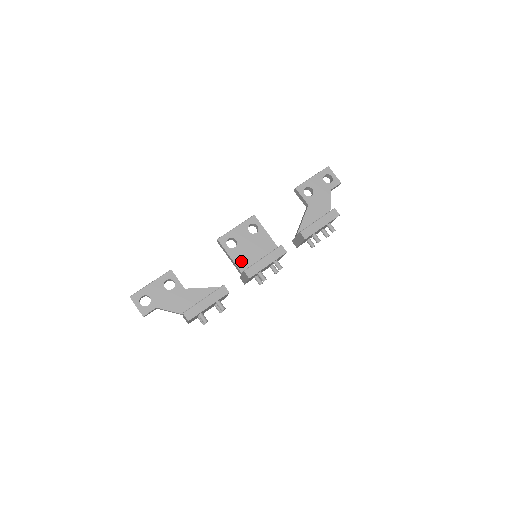
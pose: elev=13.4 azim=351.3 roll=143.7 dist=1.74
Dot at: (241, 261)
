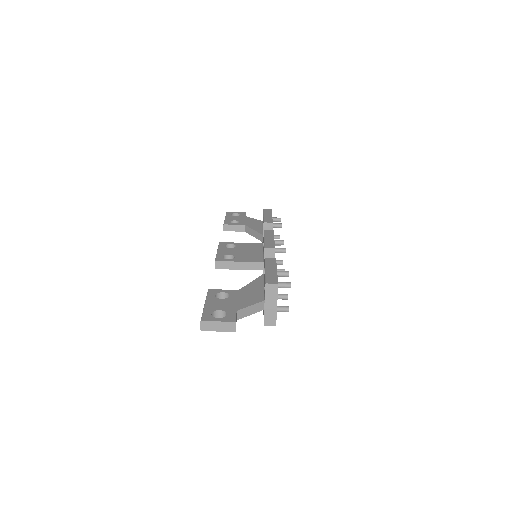
Dot at: (251, 259)
